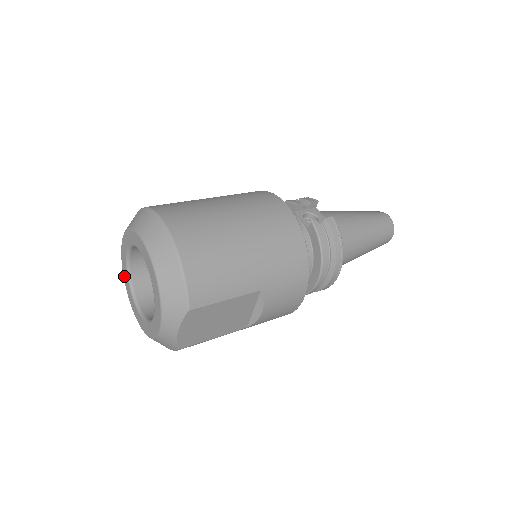
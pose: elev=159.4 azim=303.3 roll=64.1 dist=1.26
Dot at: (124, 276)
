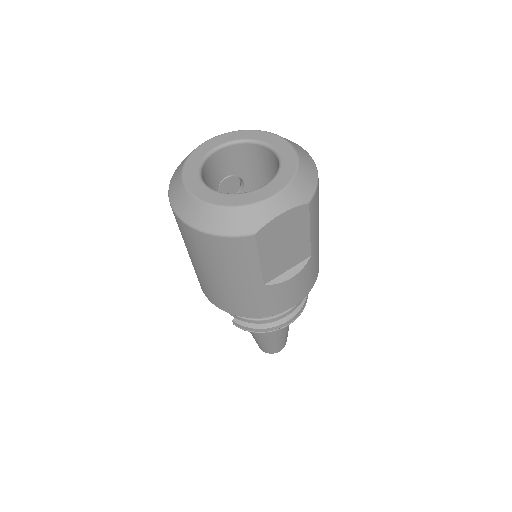
Dot at: (192, 158)
